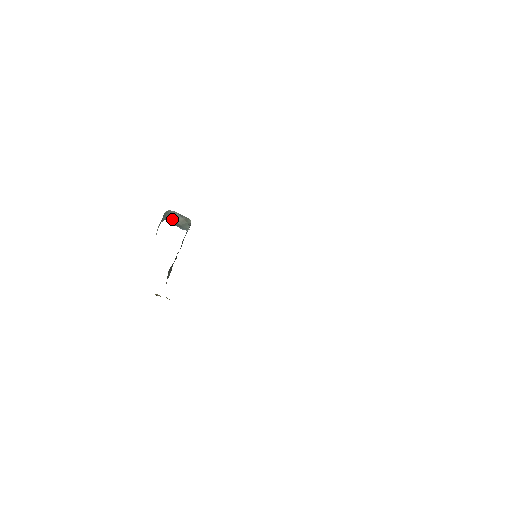
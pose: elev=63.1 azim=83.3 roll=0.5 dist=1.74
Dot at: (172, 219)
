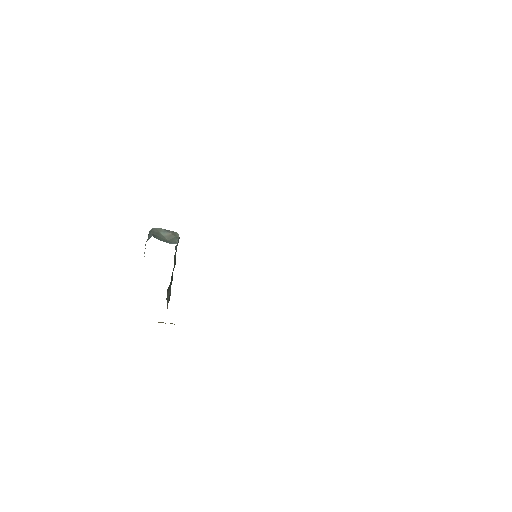
Dot at: (158, 236)
